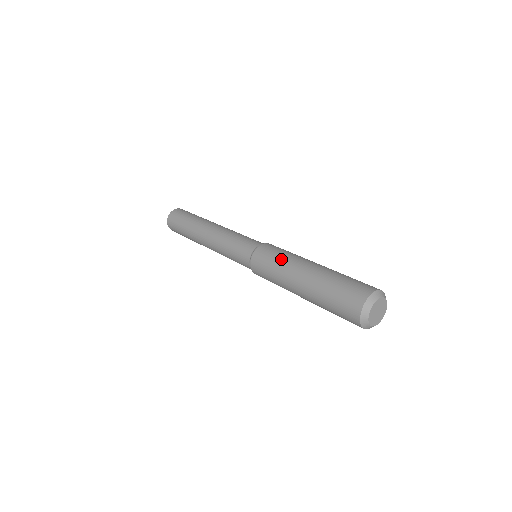
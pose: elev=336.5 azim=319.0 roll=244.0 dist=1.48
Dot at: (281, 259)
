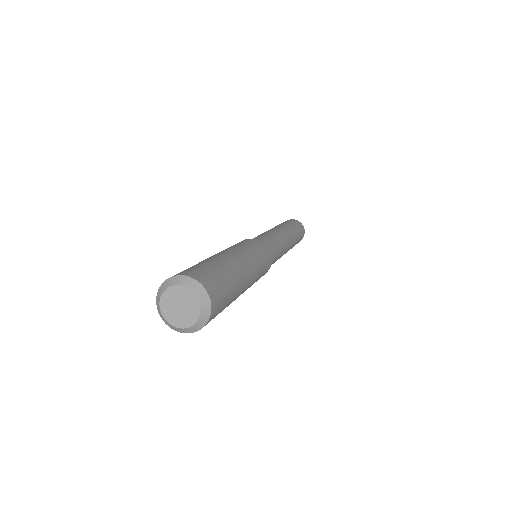
Dot at: occluded
